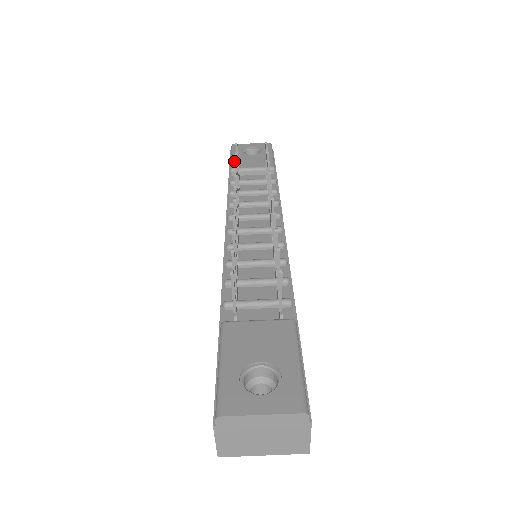
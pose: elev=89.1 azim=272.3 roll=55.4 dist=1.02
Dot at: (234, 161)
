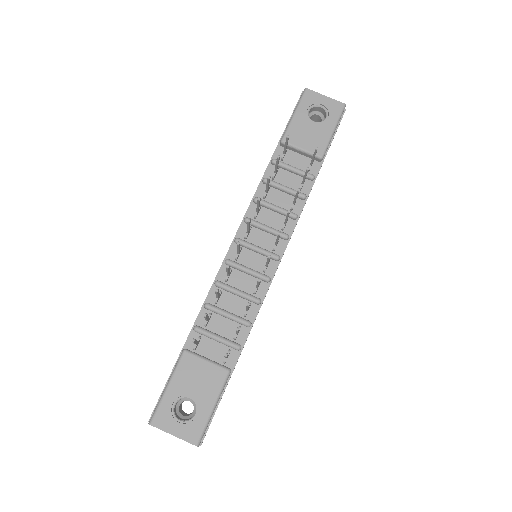
Dot at: (291, 127)
